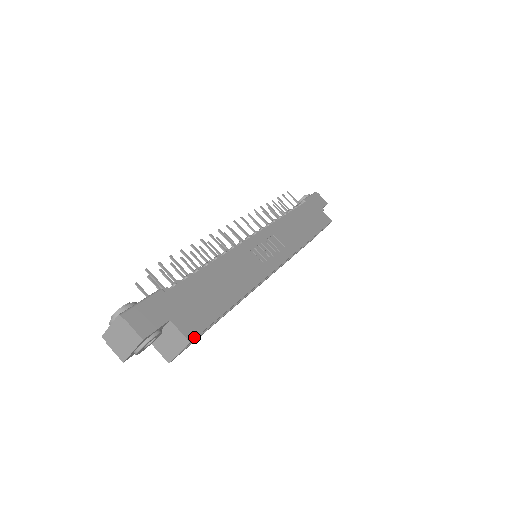
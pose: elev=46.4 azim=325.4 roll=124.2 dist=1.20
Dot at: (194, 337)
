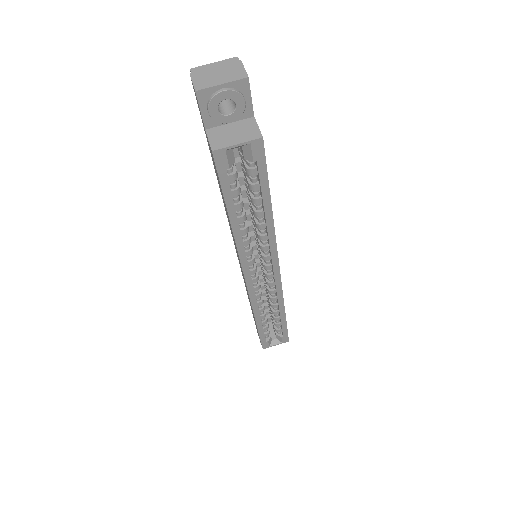
Dot at: occluded
